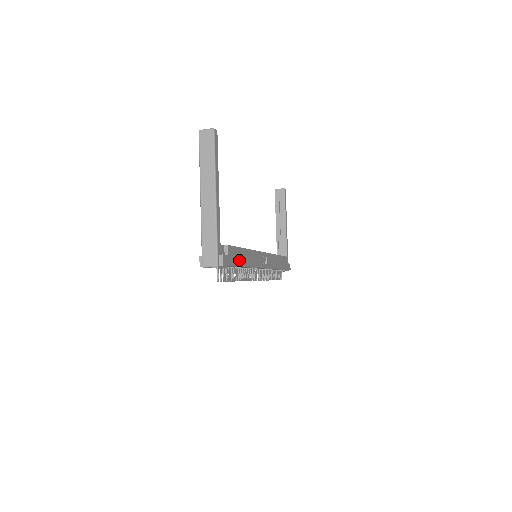
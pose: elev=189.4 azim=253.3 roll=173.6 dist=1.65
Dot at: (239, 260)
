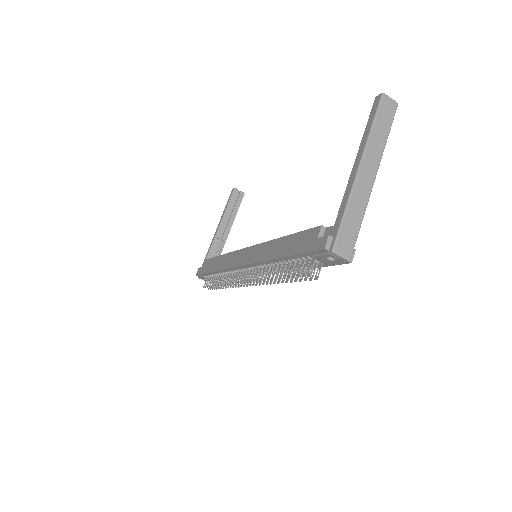
Dot at: occluded
